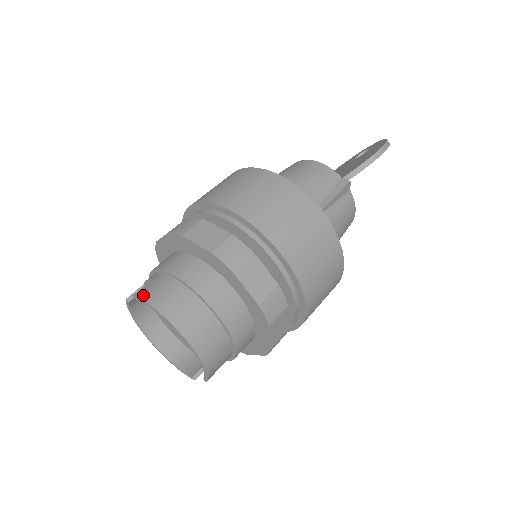
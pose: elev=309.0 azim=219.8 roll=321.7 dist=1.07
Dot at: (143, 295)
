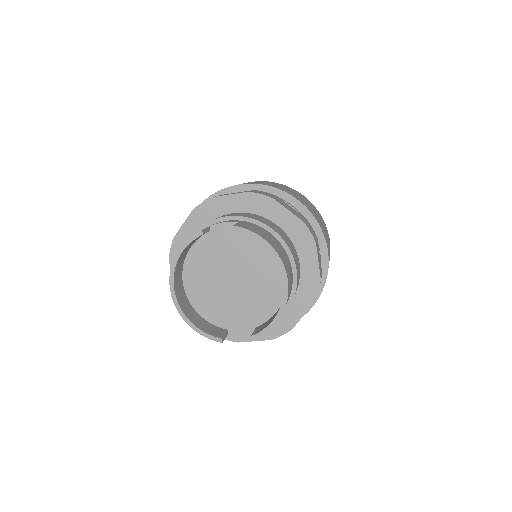
Dot at: (248, 228)
